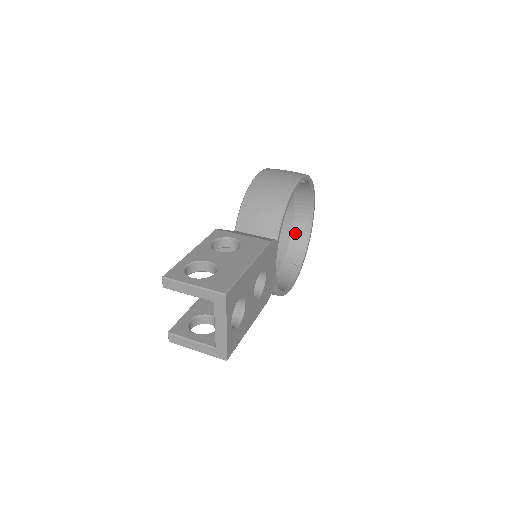
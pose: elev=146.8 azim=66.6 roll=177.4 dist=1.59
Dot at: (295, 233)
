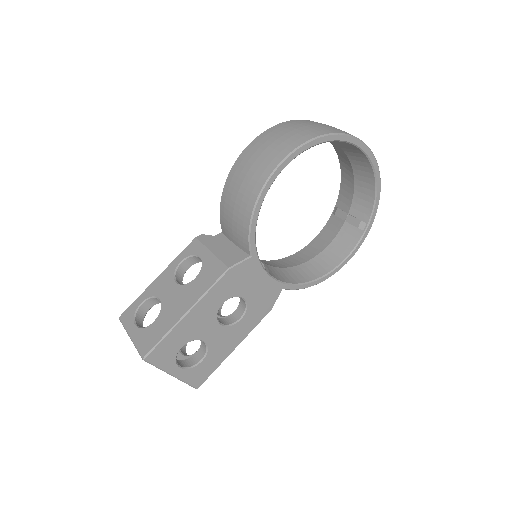
Dot at: (358, 183)
